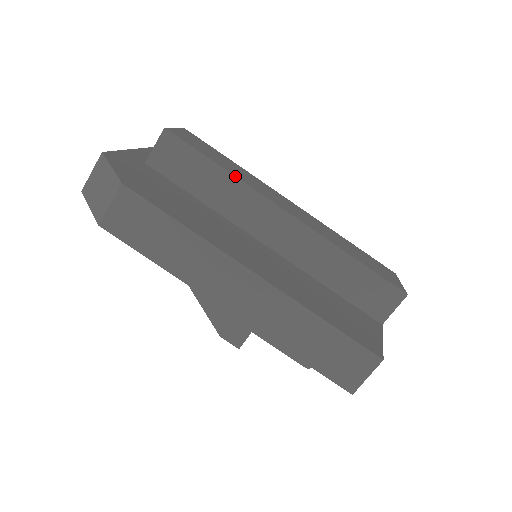
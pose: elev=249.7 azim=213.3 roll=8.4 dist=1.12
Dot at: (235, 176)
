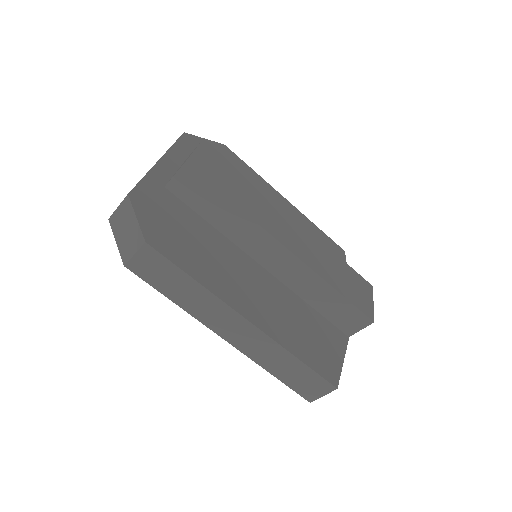
Dot at: (245, 213)
